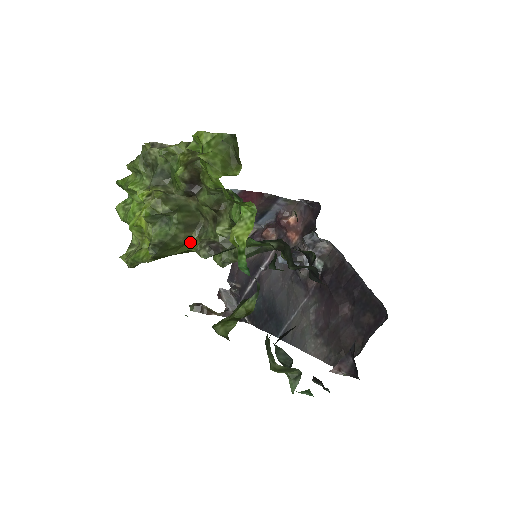
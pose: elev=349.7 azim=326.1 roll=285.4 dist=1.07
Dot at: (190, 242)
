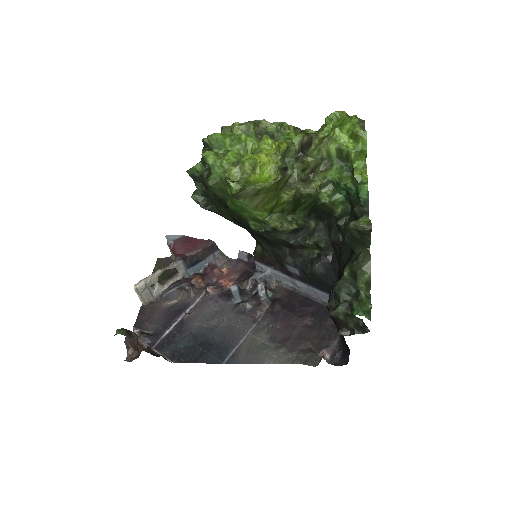
Dot at: (283, 190)
